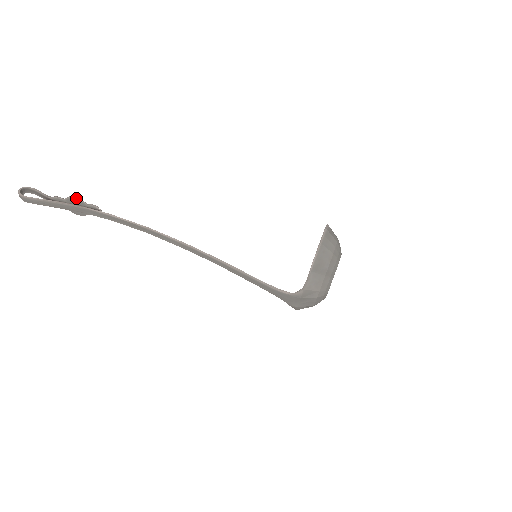
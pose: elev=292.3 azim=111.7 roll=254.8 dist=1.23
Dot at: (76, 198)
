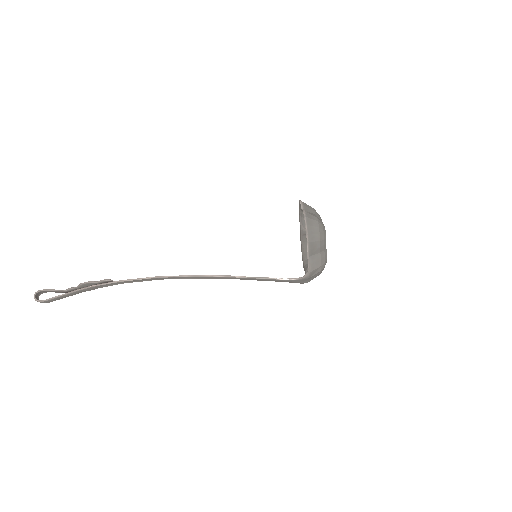
Dot at: (87, 283)
